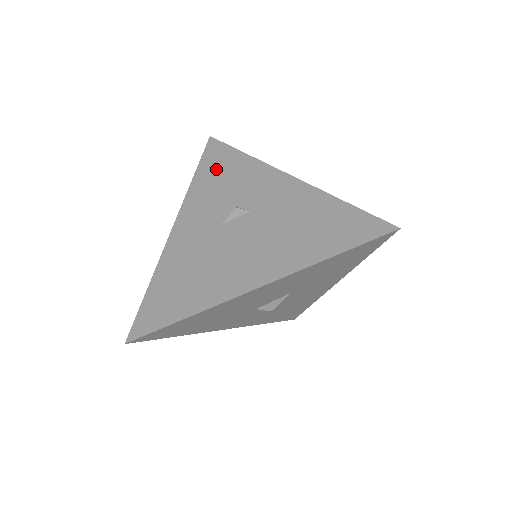
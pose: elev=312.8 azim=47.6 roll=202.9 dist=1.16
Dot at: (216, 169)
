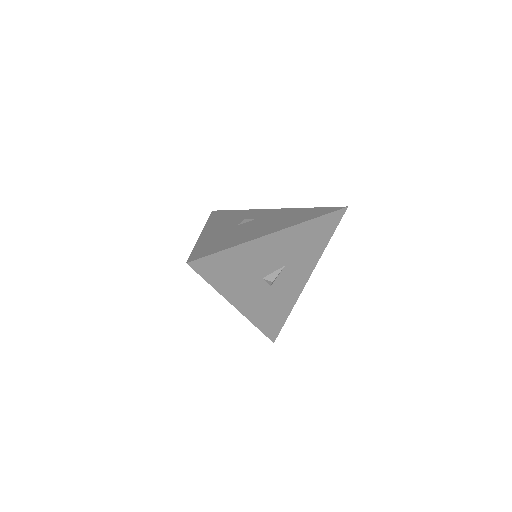
Dot at: (223, 216)
